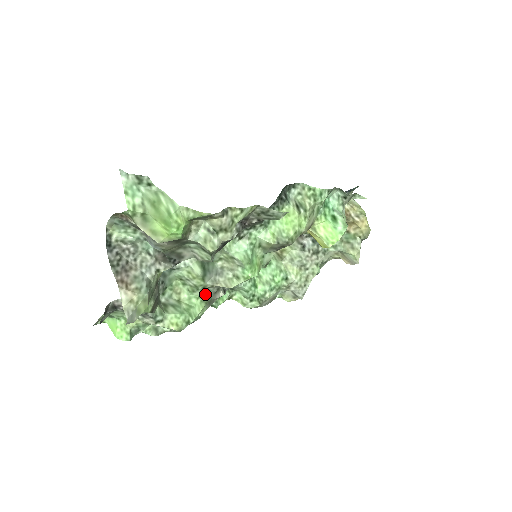
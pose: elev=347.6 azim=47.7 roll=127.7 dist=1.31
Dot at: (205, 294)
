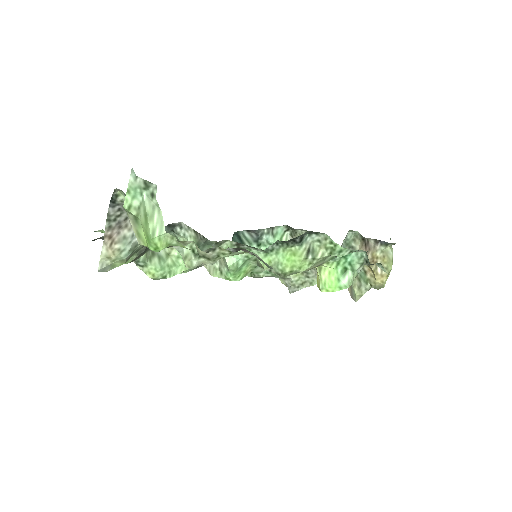
Dot at: occluded
